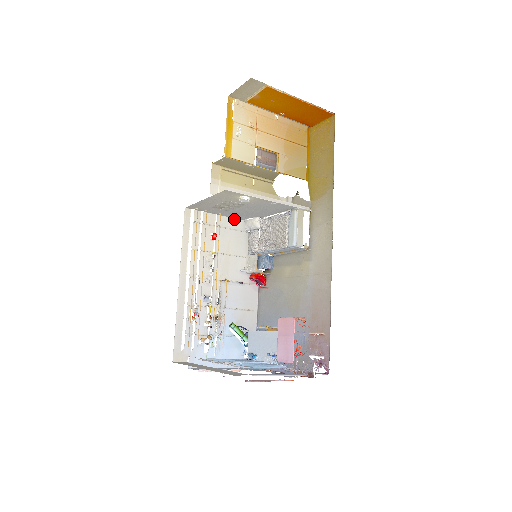
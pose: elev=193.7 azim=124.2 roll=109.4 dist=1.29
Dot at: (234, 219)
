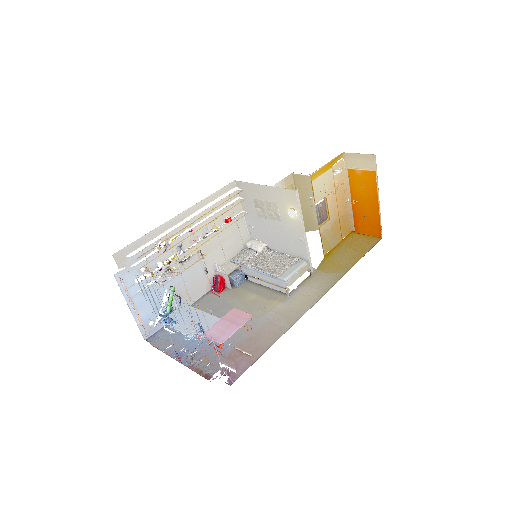
Dot at: (247, 229)
